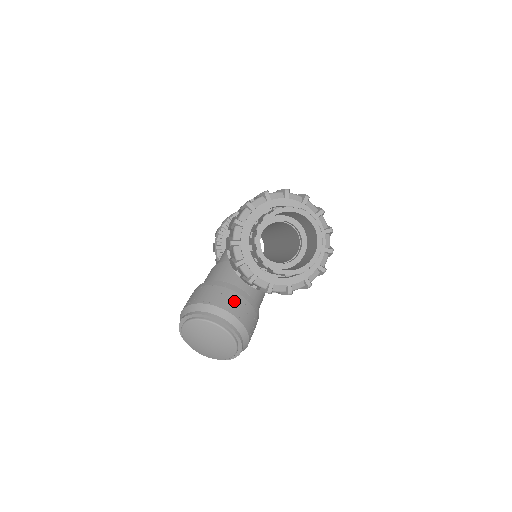
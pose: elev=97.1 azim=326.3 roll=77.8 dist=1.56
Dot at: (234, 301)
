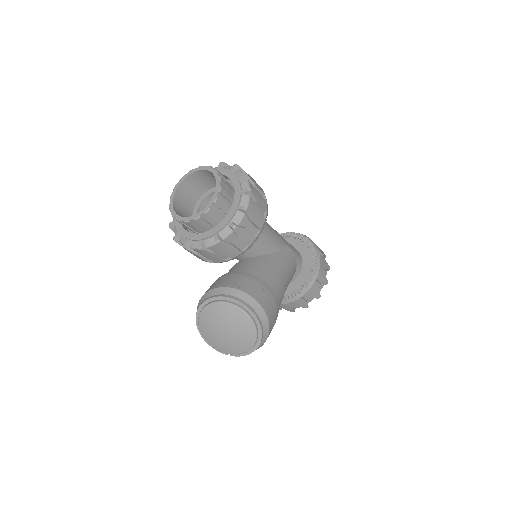
Dot at: (220, 281)
